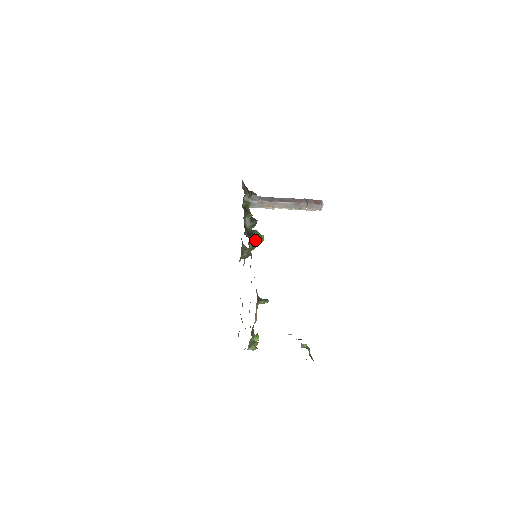
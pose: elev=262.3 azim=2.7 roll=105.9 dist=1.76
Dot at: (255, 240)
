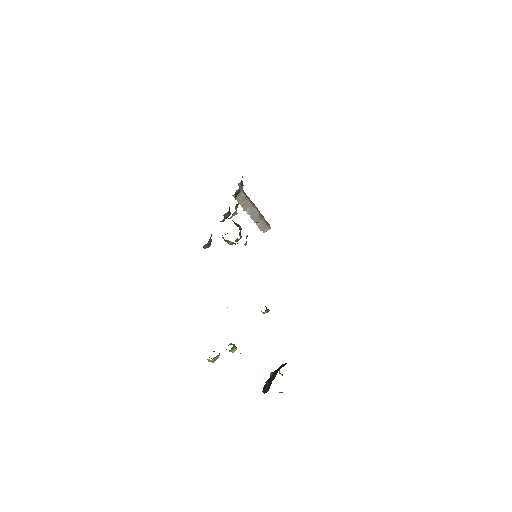
Dot at: occluded
